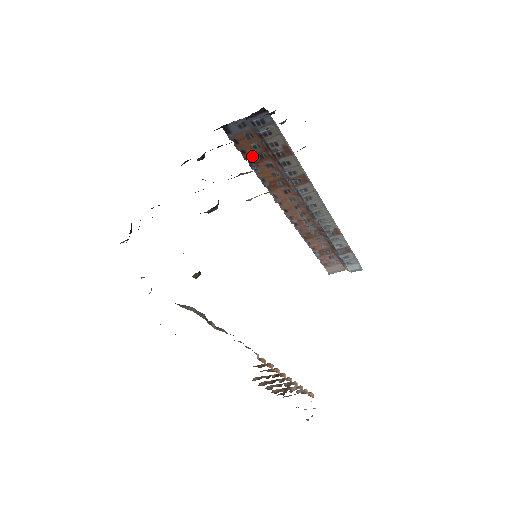
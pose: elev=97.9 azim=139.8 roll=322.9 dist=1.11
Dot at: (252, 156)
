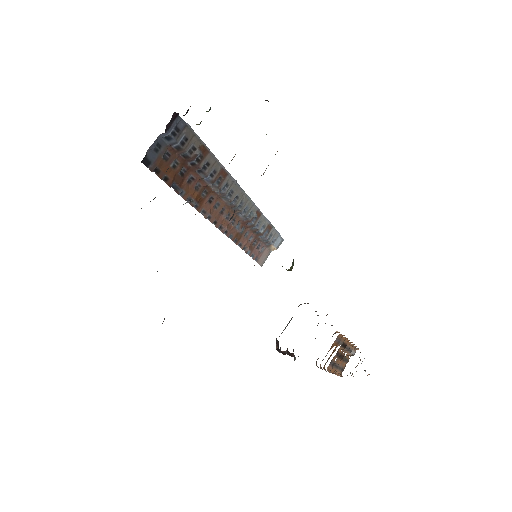
Dot at: (174, 179)
